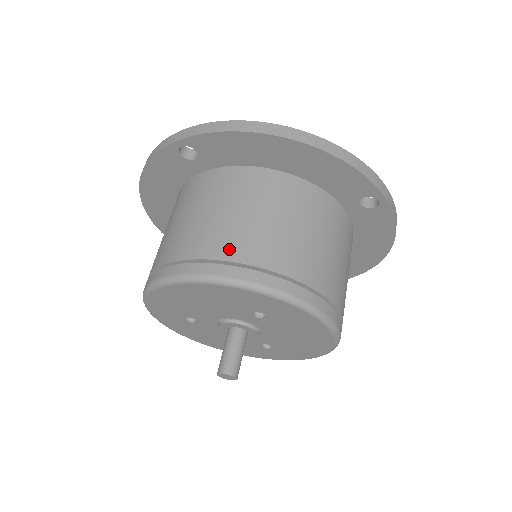
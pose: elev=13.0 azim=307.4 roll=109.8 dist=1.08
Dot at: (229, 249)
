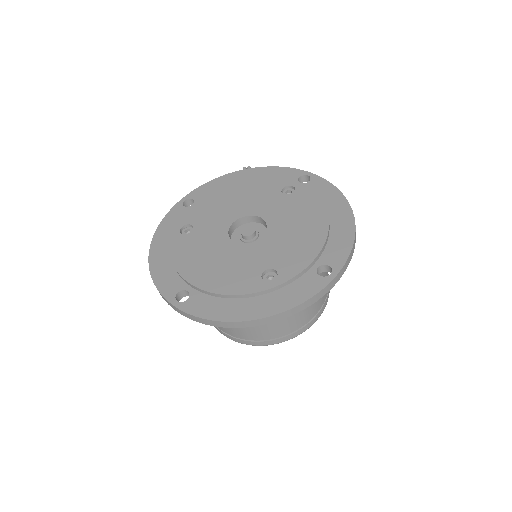
Dot at: (248, 336)
